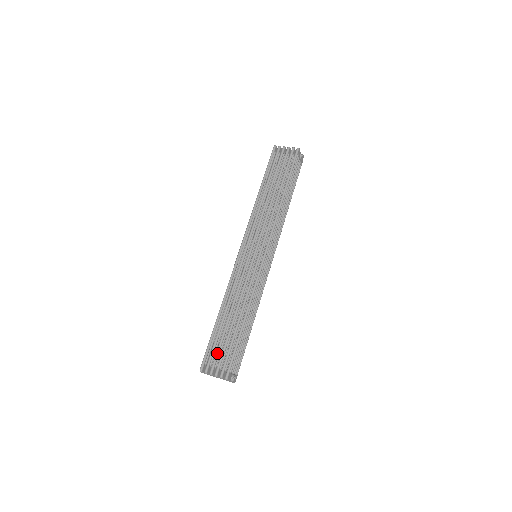
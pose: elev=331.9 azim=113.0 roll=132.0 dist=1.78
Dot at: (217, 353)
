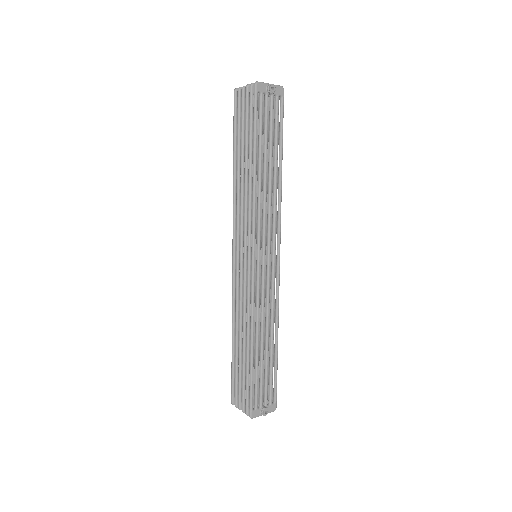
Dot at: (238, 387)
